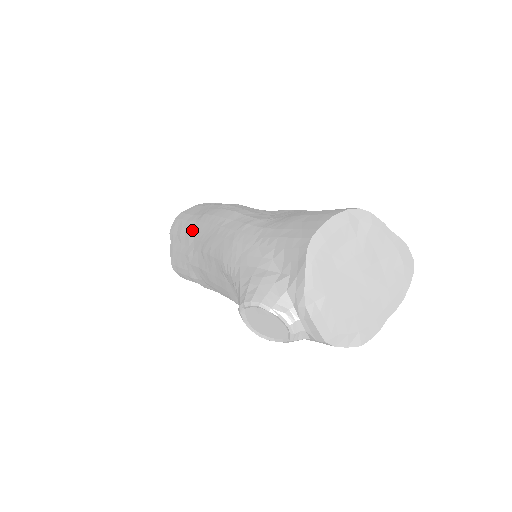
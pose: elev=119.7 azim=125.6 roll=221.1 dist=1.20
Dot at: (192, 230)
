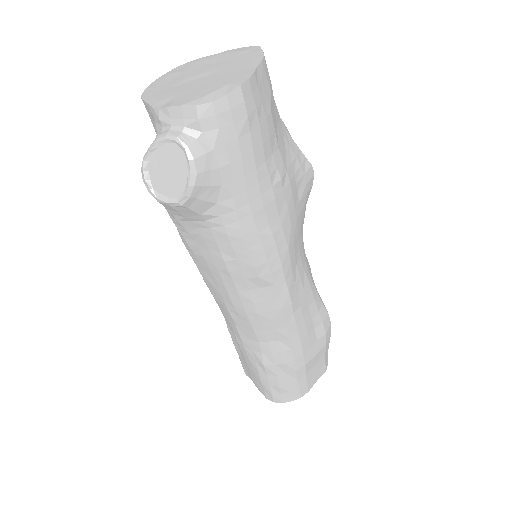
Dot at: occluded
